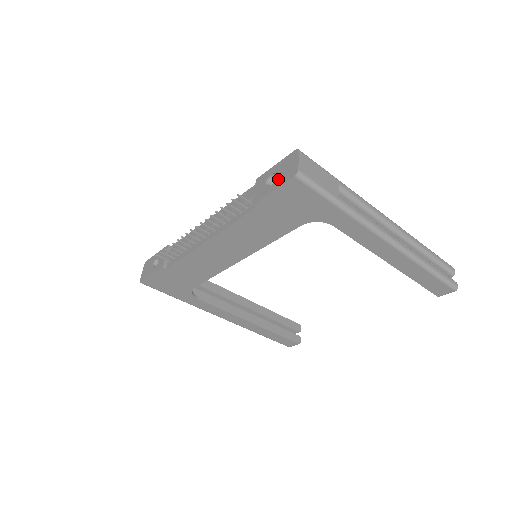
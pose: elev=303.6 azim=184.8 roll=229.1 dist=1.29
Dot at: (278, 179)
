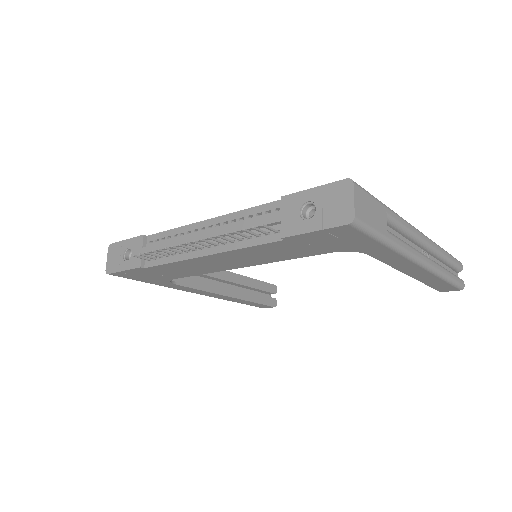
Dot at: (321, 216)
